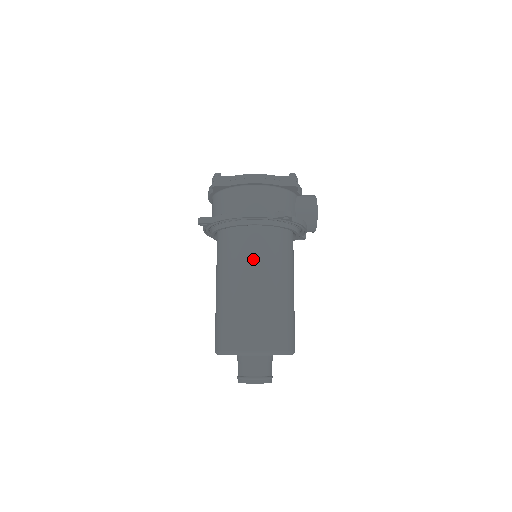
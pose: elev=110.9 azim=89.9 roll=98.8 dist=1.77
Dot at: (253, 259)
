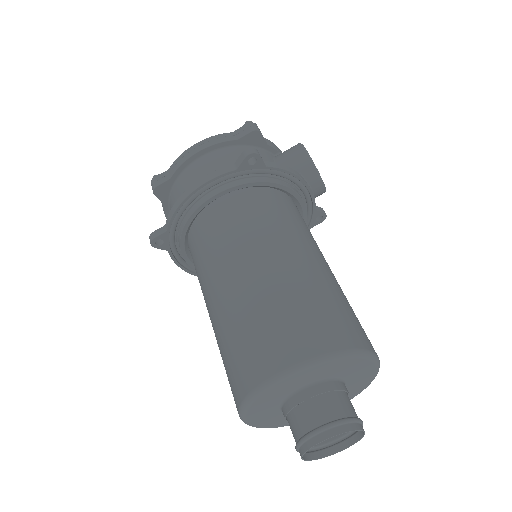
Dot at: (232, 239)
